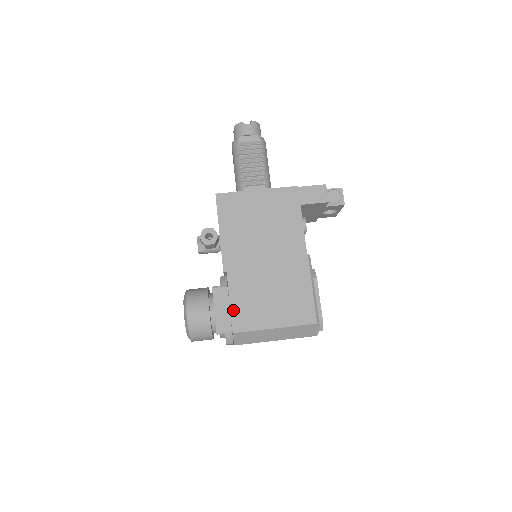
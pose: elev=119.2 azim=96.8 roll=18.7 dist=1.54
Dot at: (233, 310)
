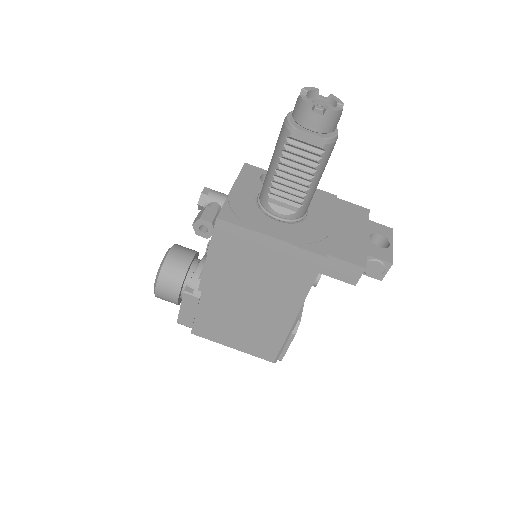
Dot at: (197, 320)
